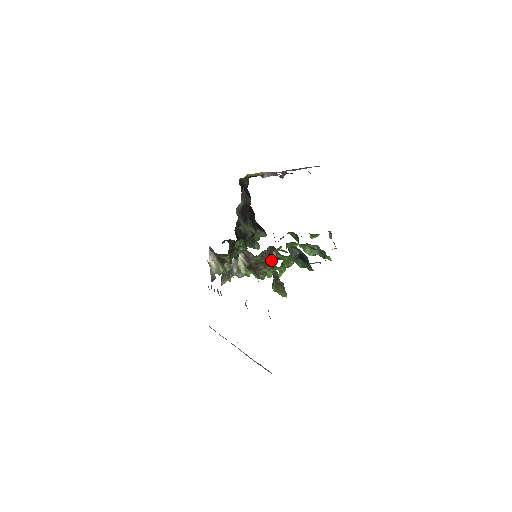
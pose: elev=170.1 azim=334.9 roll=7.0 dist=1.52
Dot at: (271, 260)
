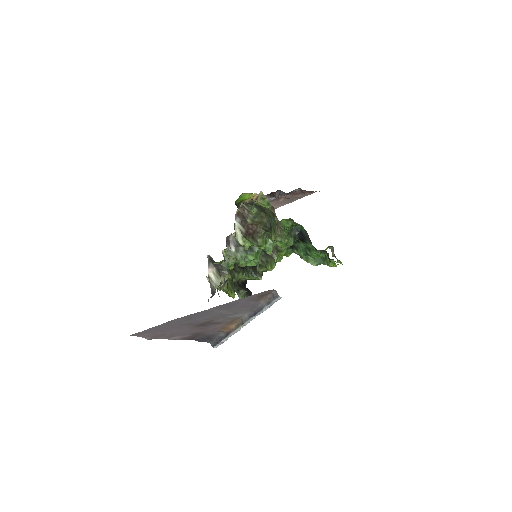
Dot at: (271, 253)
